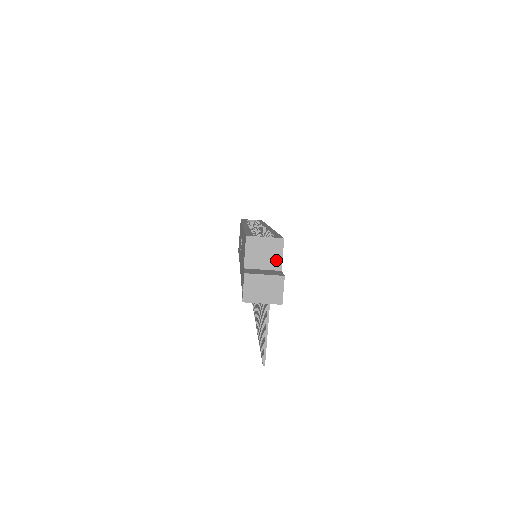
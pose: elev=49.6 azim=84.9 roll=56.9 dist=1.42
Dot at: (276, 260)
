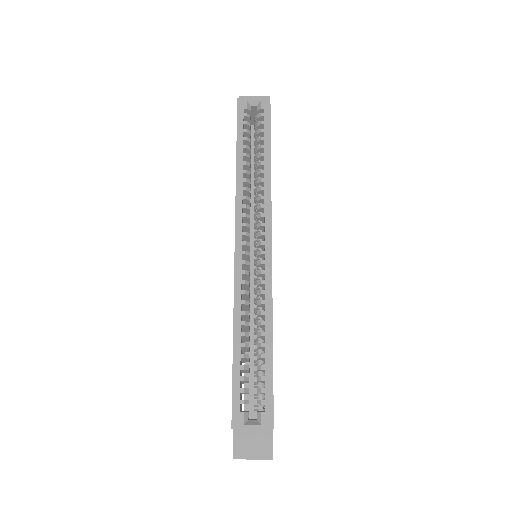
Dot at: occluded
